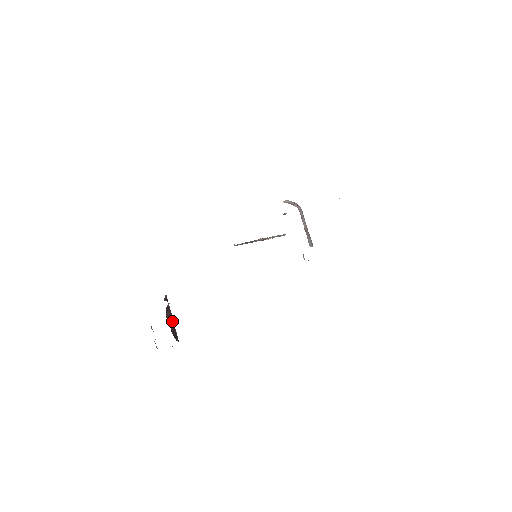
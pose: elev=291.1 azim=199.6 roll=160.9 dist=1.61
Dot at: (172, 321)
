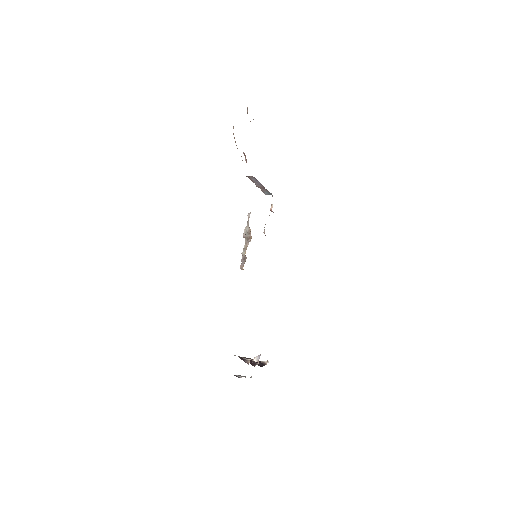
Dot at: (252, 361)
